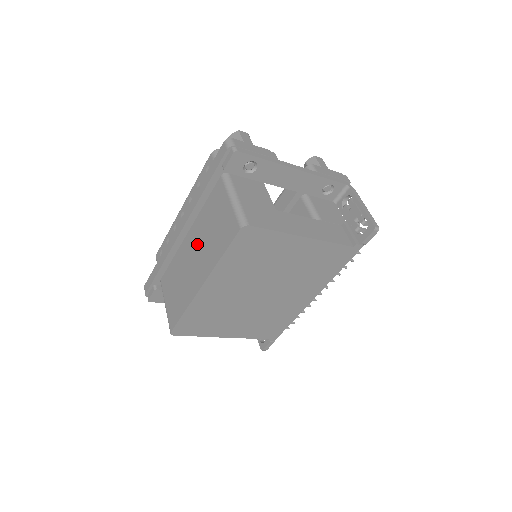
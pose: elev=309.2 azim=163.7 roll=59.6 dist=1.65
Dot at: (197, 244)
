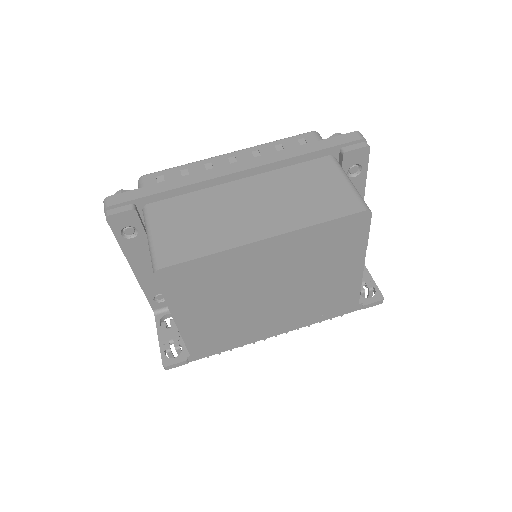
Dot at: (263, 196)
